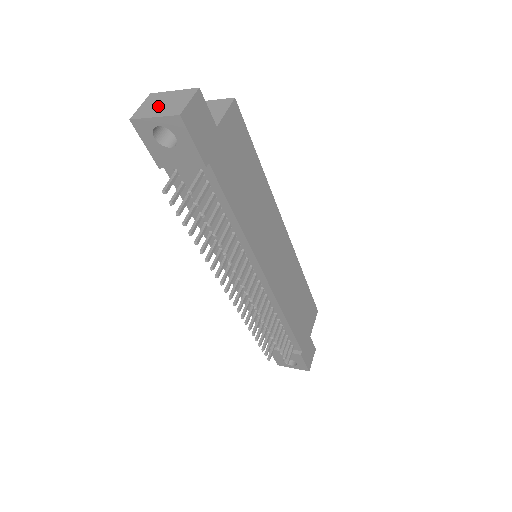
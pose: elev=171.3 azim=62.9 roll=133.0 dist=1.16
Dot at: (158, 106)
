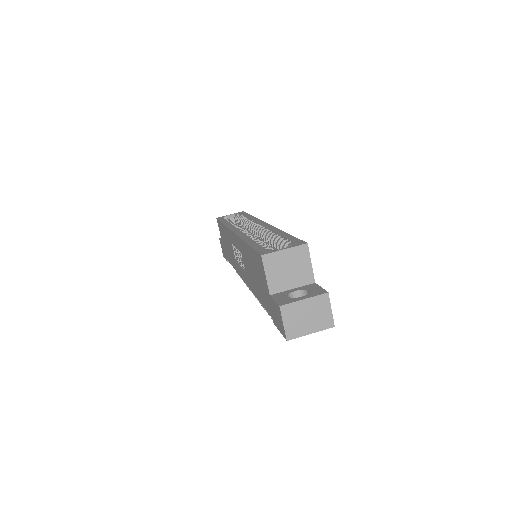
Dot at: (304, 321)
